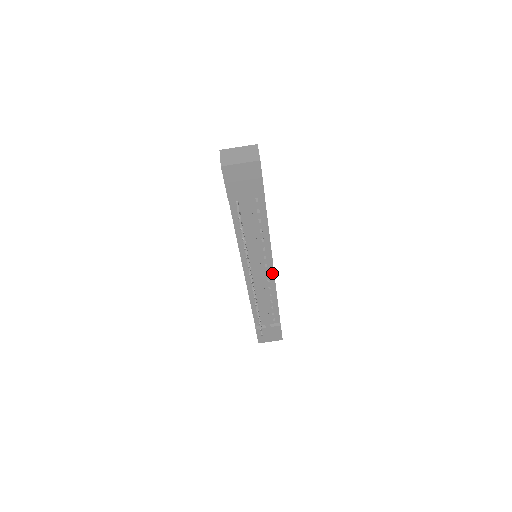
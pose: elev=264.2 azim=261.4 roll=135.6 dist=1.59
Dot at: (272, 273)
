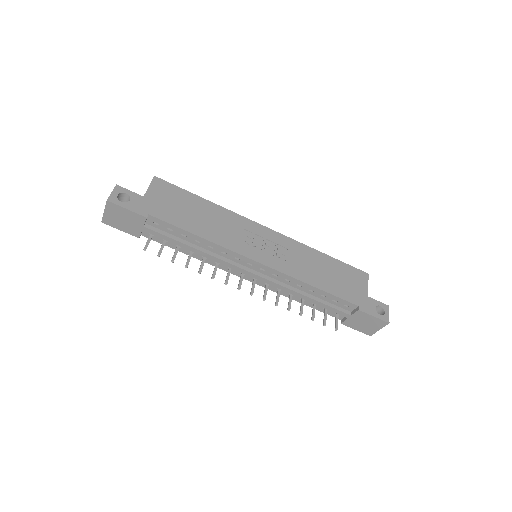
Dot at: (266, 267)
